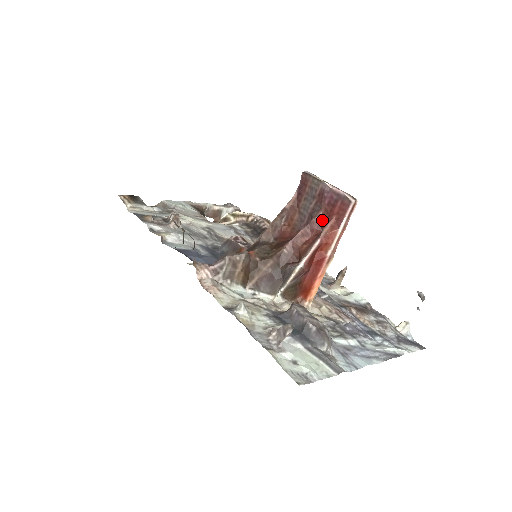
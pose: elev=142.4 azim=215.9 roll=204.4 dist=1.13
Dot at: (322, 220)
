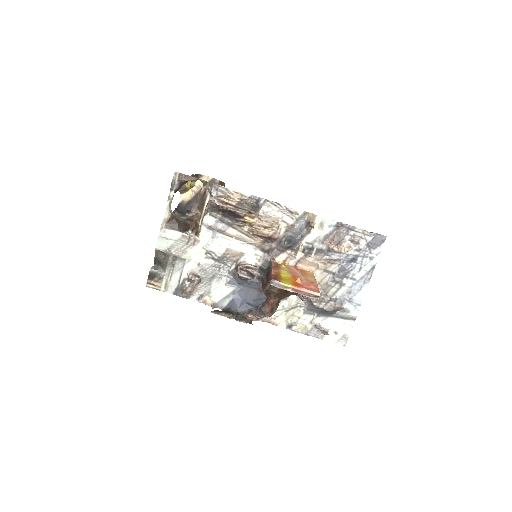
Dot at: occluded
